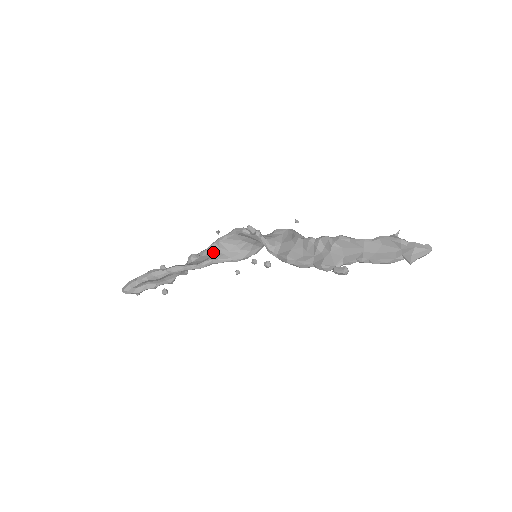
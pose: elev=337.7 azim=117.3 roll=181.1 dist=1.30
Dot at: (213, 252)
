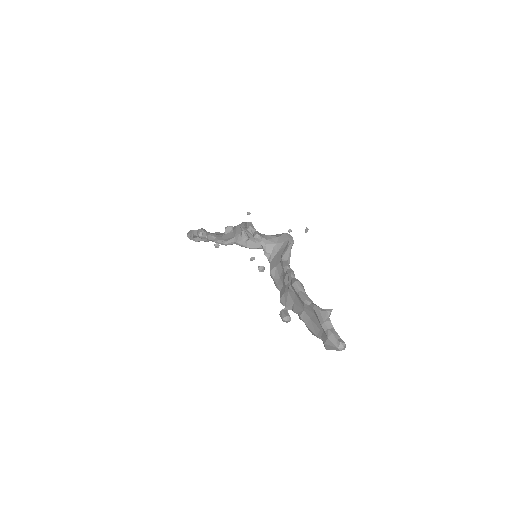
Dot at: (238, 233)
